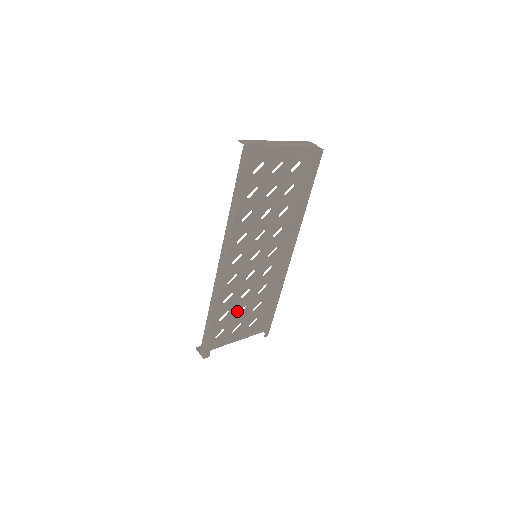
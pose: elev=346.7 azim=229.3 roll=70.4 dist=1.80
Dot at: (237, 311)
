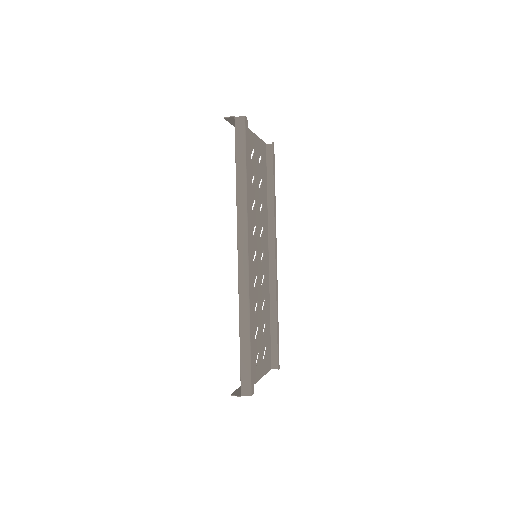
Dot at: (254, 332)
